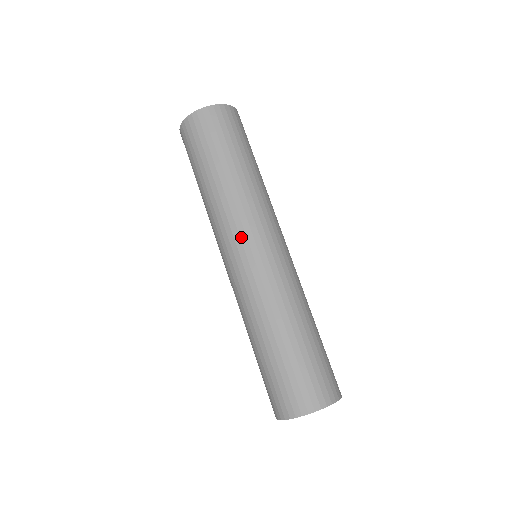
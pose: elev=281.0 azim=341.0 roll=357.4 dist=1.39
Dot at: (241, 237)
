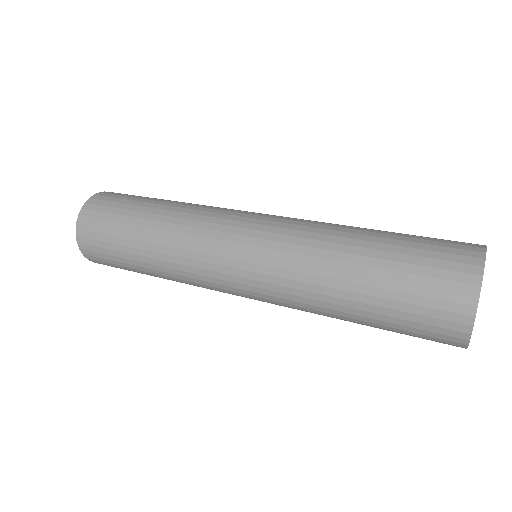
Dot at: (226, 224)
